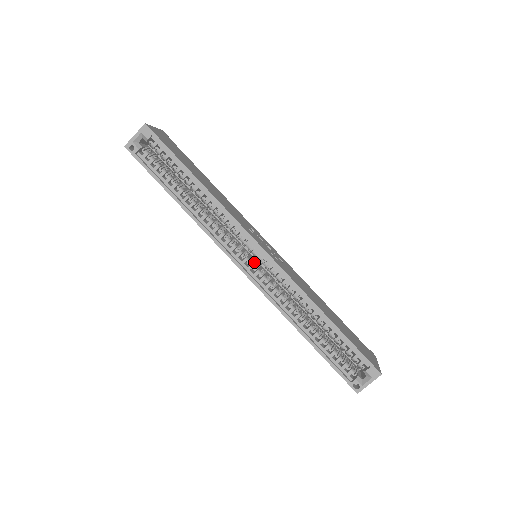
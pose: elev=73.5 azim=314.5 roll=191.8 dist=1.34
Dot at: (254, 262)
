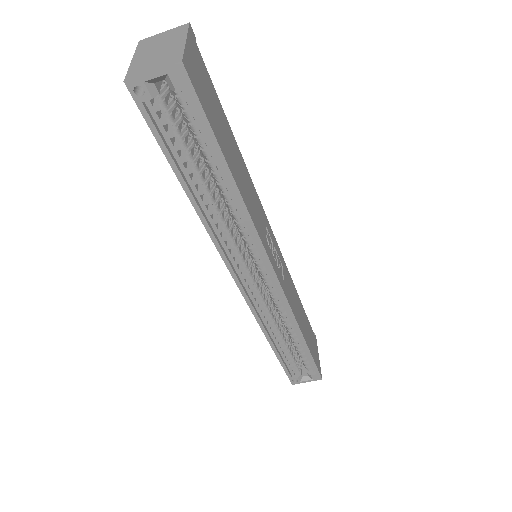
Dot at: (254, 272)
